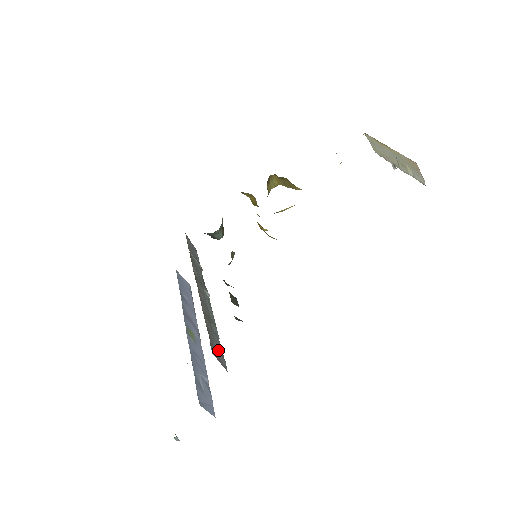
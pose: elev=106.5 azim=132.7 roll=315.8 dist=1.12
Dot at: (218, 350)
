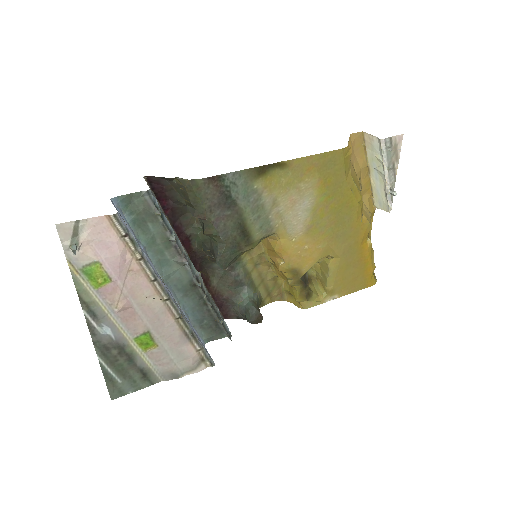
Dot at: occluded
